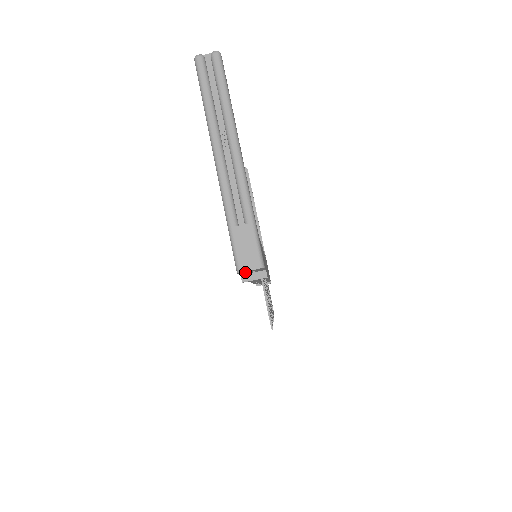
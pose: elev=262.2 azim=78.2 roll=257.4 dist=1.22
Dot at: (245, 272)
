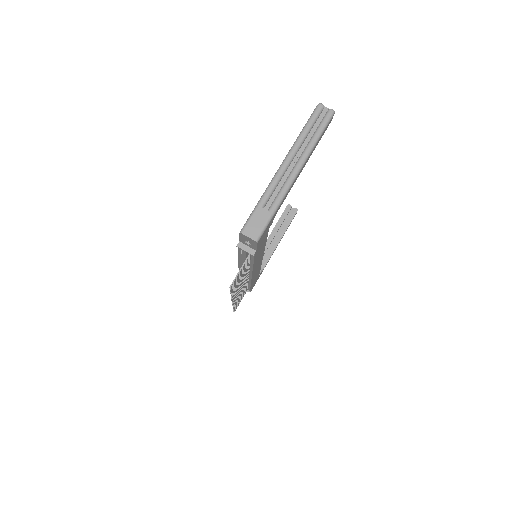
Dot at: (244, 238)
